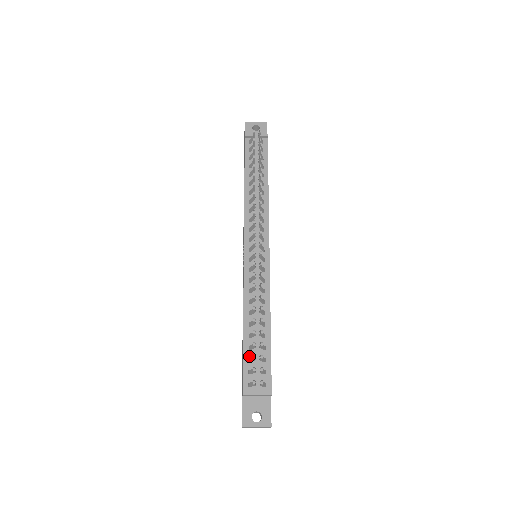
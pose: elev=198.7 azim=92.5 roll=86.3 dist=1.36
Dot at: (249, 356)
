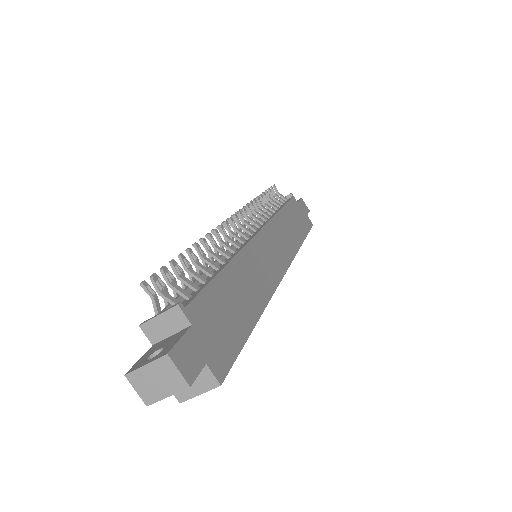
Dot at: occluded
